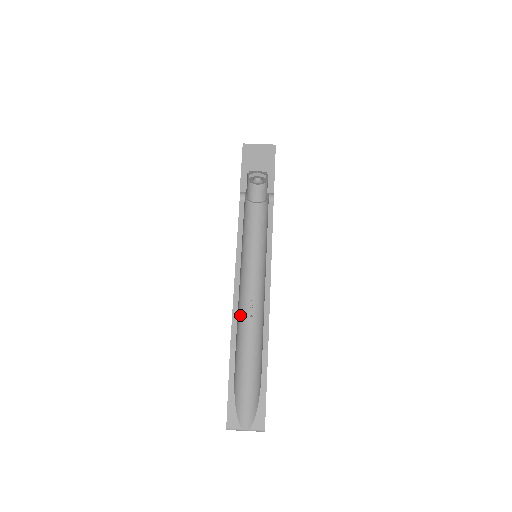
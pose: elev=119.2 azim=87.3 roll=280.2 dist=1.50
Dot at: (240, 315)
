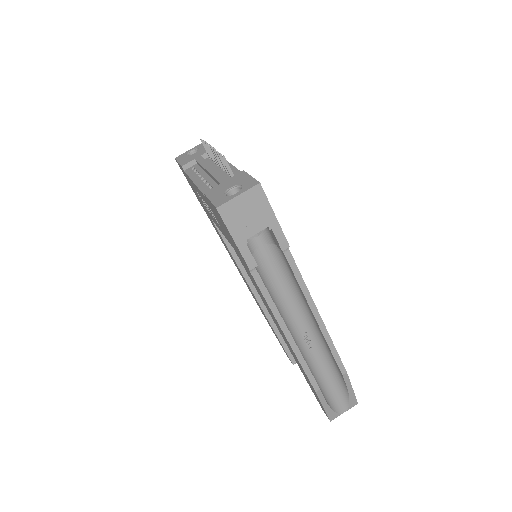
Dot at: (304, 358)
